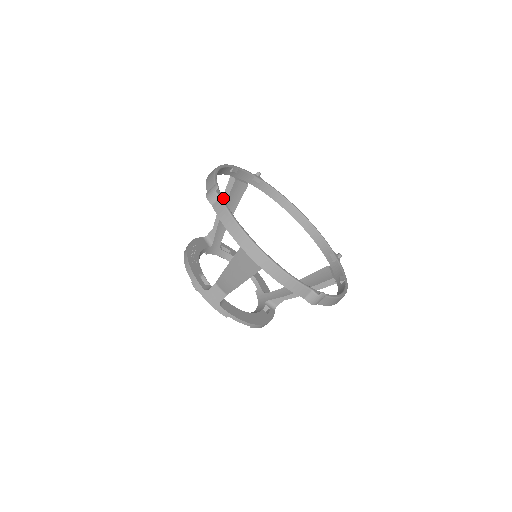
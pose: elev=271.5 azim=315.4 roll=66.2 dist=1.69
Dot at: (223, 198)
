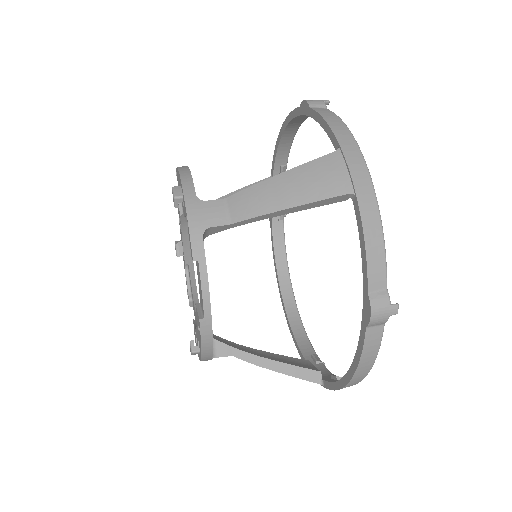
Dot at: (244, 188)
